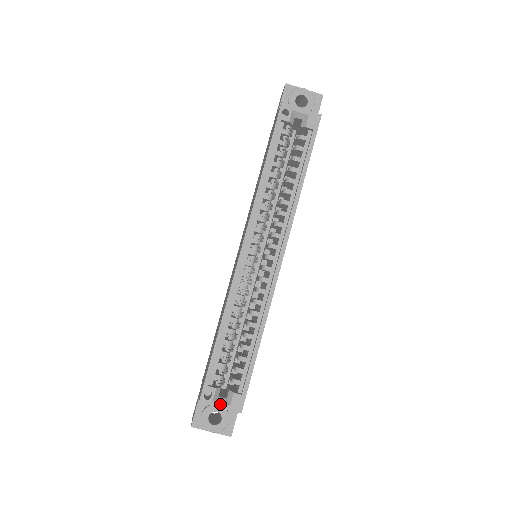
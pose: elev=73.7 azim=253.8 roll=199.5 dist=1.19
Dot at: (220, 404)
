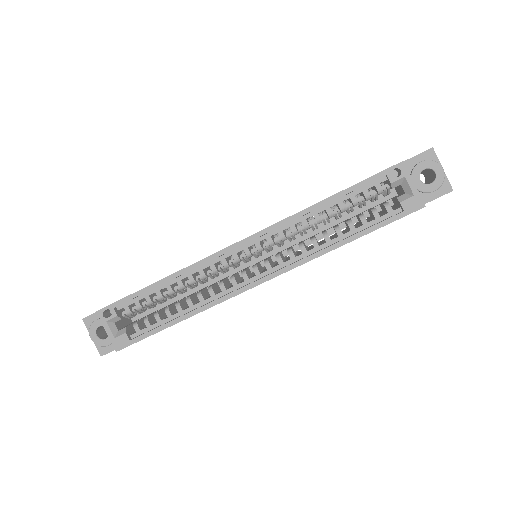
Dot at: (109, 329)
